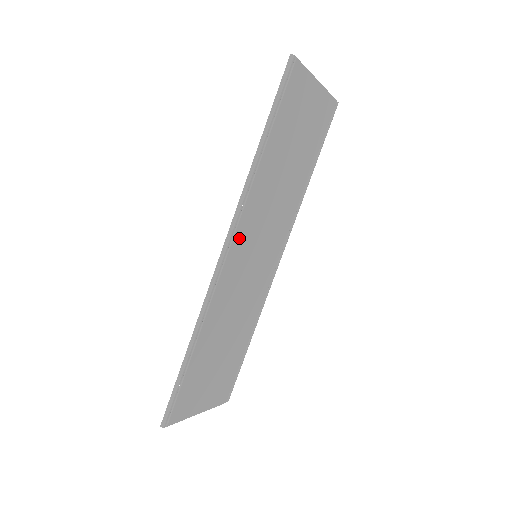
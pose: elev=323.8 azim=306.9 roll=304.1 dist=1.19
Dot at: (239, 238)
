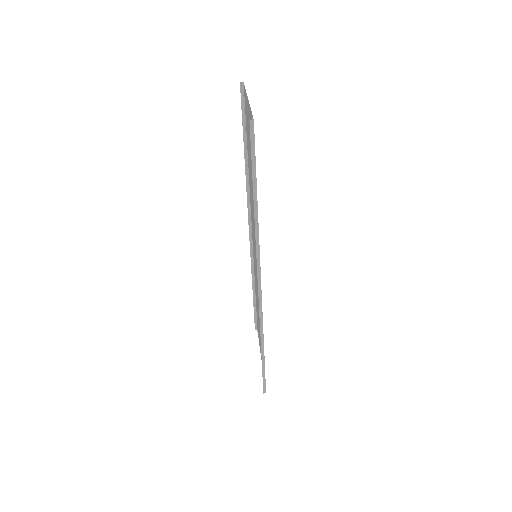
Dot at: occluded
